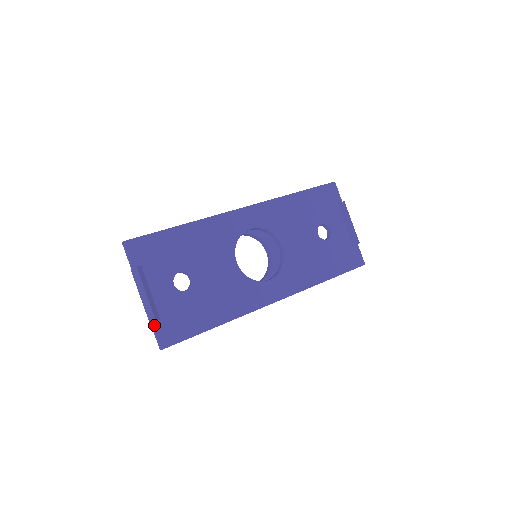
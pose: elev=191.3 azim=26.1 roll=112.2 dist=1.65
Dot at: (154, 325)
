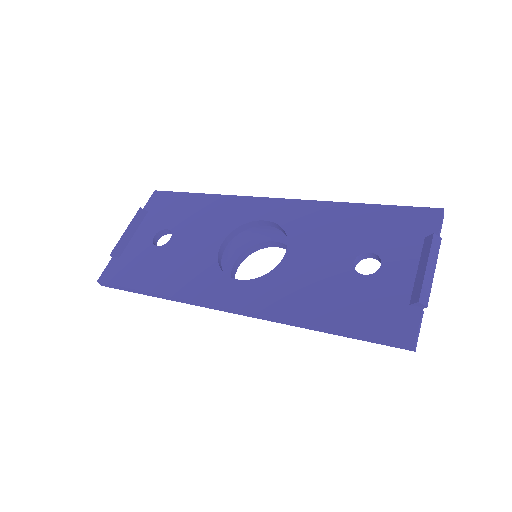
Dot at: (112, 259)
